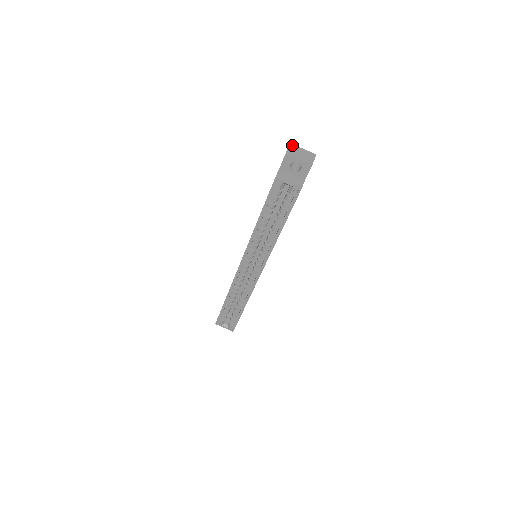
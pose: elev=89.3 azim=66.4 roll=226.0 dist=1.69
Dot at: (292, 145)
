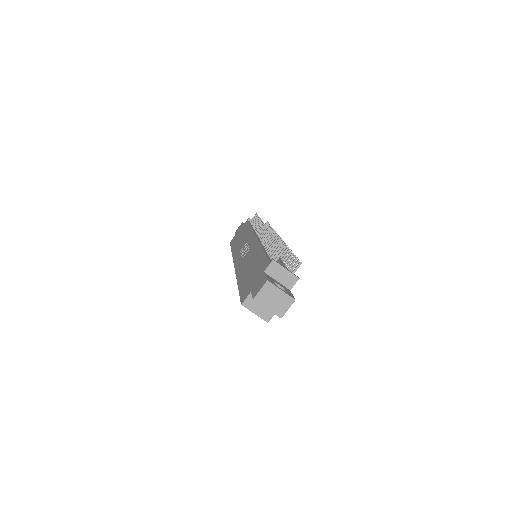
Dot at: (268, 284)
